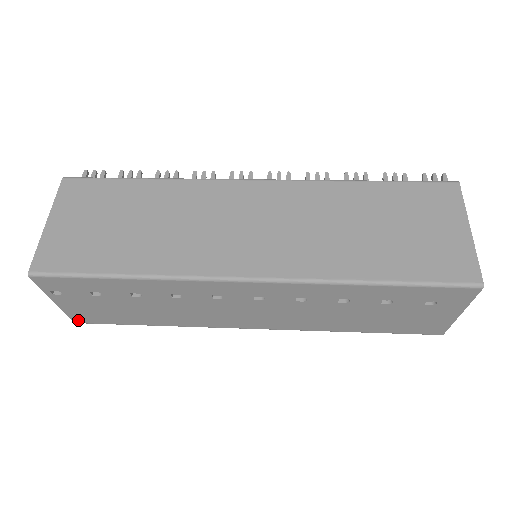
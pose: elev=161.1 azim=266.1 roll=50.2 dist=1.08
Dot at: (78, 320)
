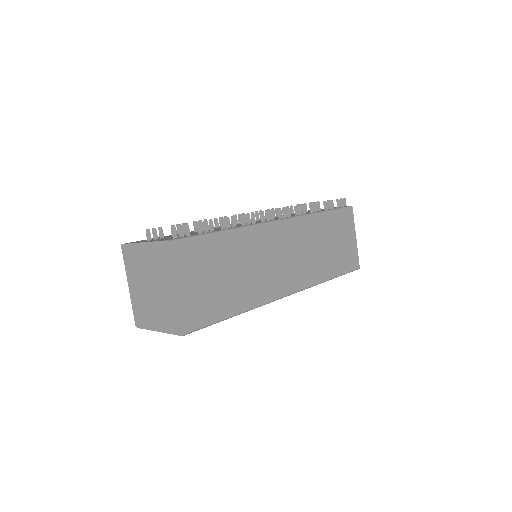
Dot at: occluded
